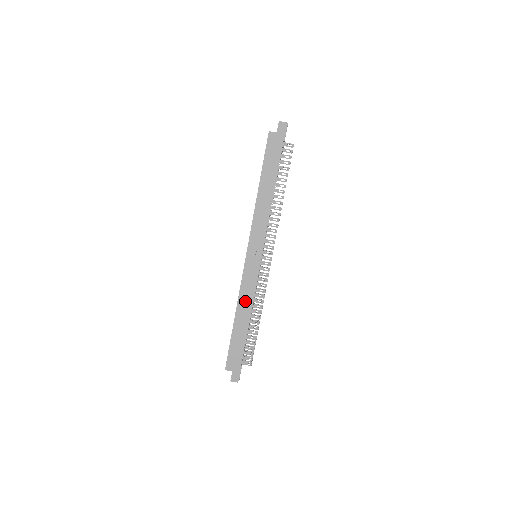
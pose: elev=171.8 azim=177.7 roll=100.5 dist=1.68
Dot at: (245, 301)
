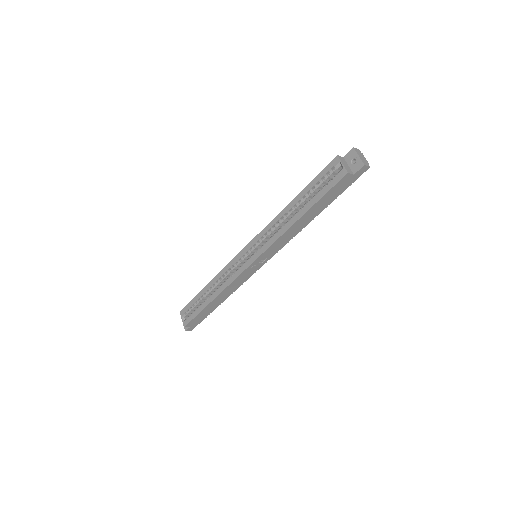
Dot at: (230, 290)
